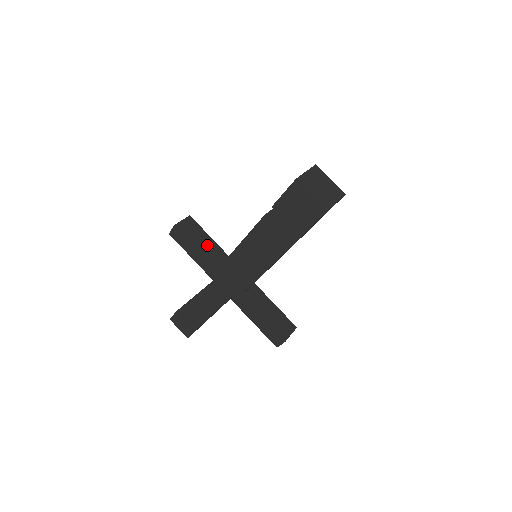
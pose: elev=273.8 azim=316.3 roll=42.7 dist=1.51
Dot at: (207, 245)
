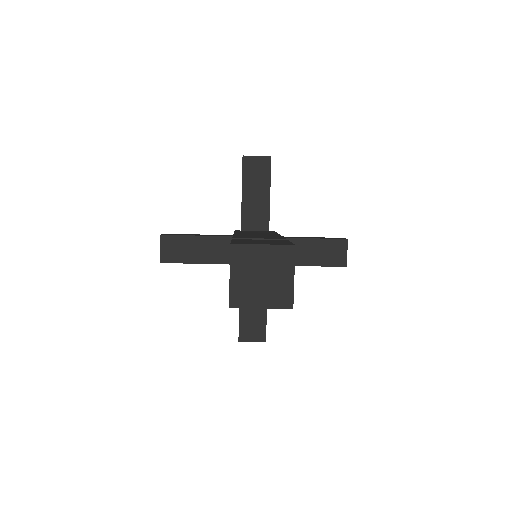
Dot at: (203, 249)
